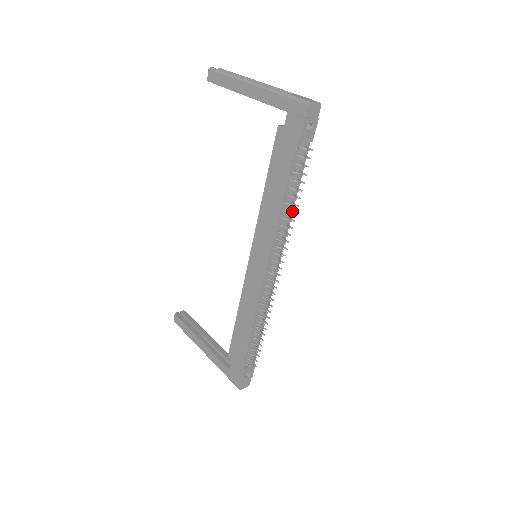
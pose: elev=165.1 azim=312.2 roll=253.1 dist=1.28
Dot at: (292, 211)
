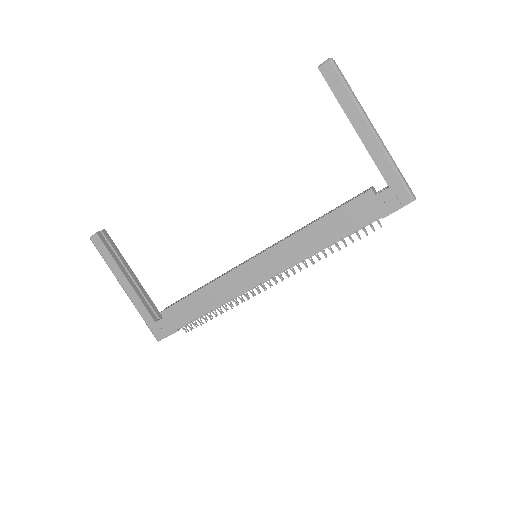
Dot at: occluded
